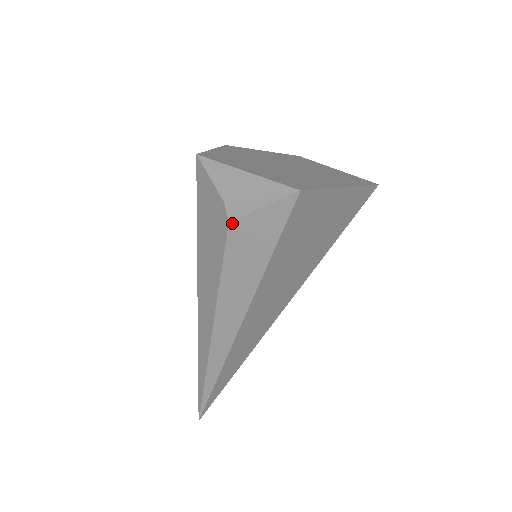
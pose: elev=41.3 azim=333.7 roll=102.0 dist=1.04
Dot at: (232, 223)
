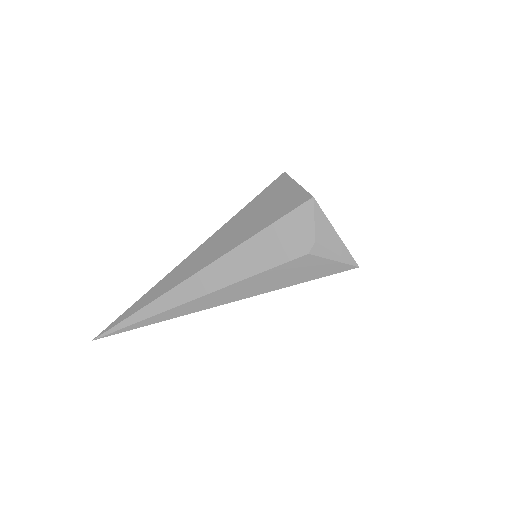
Dot at: (310, 255)
